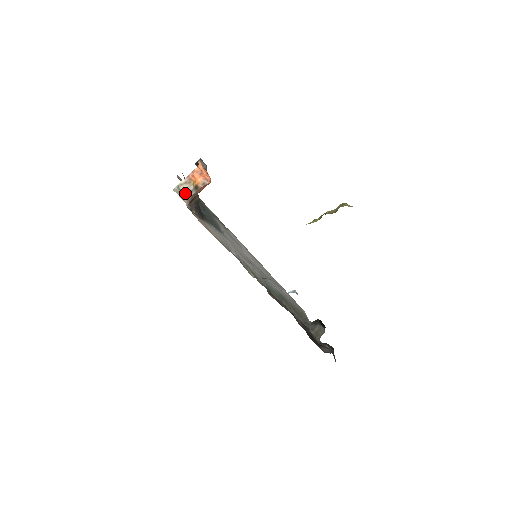
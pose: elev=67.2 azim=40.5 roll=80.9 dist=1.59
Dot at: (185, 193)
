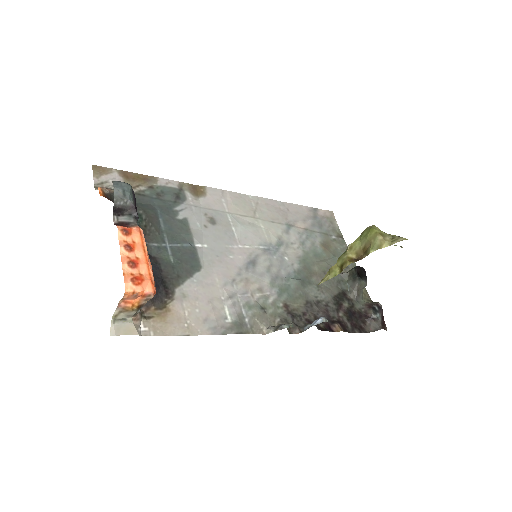
Dot at: (128, 317)
